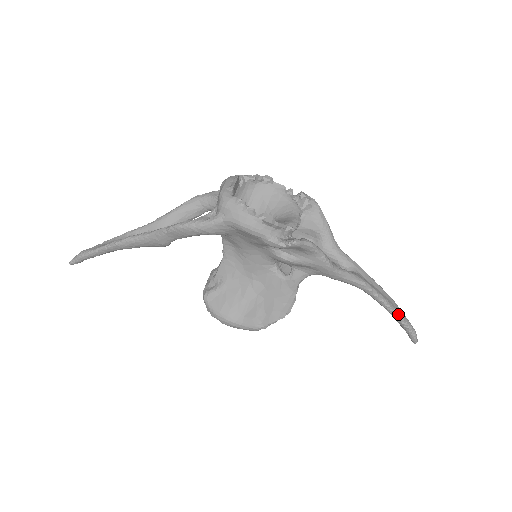
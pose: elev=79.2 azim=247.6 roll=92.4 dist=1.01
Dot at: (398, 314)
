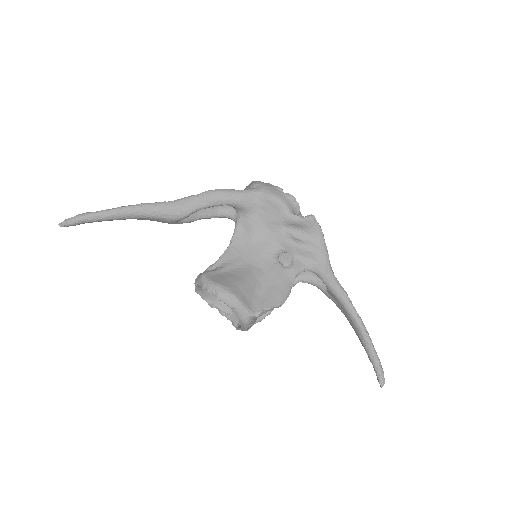
Dot at: occluded
